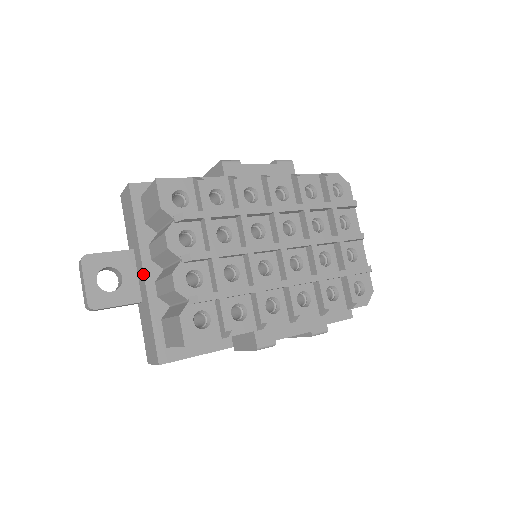
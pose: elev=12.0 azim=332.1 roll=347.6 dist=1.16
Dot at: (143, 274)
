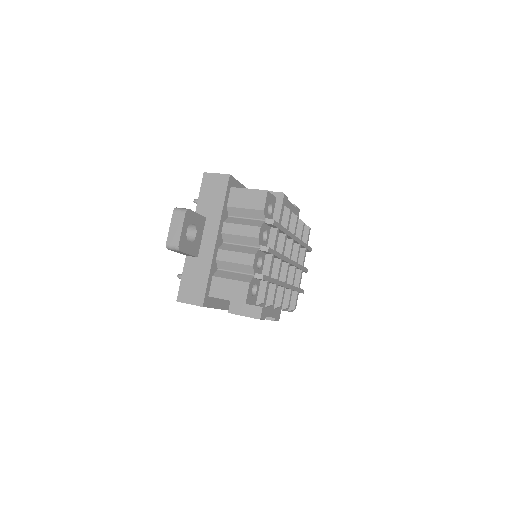
Dot at: (215, 241)
